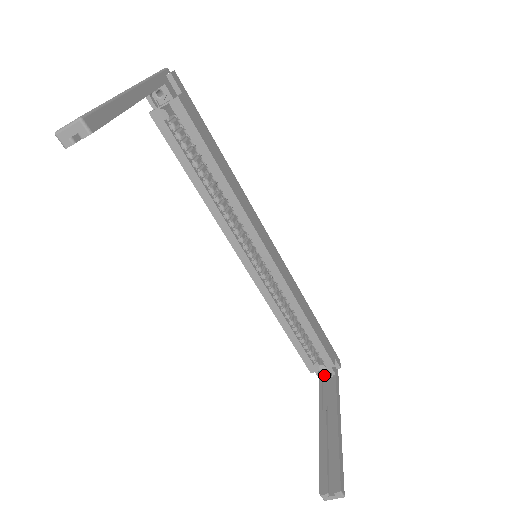
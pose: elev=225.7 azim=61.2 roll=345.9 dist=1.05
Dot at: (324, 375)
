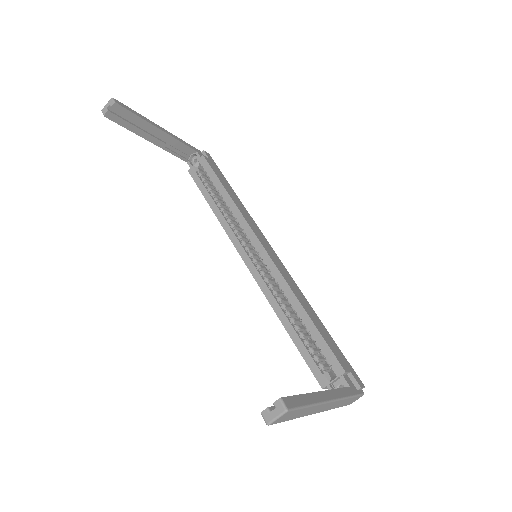
Dot at: occluded
